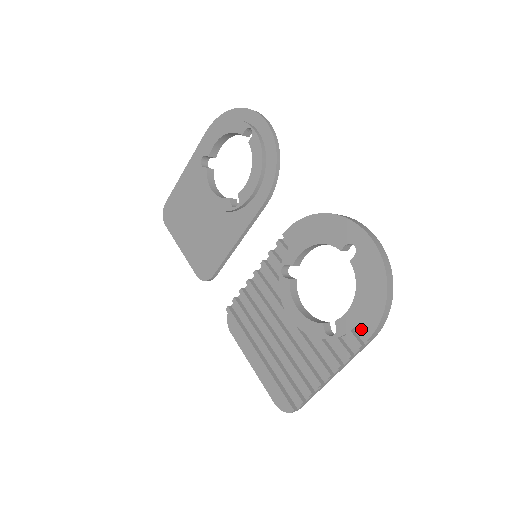
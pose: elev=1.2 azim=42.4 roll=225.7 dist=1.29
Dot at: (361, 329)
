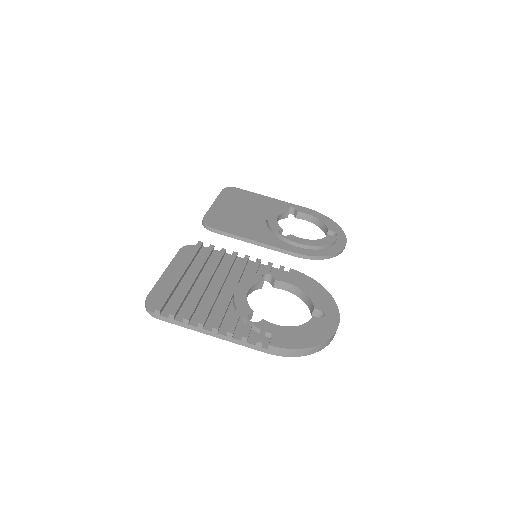
Dot at: (274, 338)
